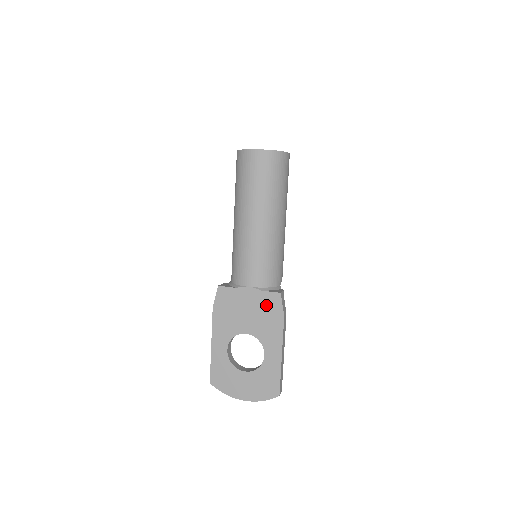
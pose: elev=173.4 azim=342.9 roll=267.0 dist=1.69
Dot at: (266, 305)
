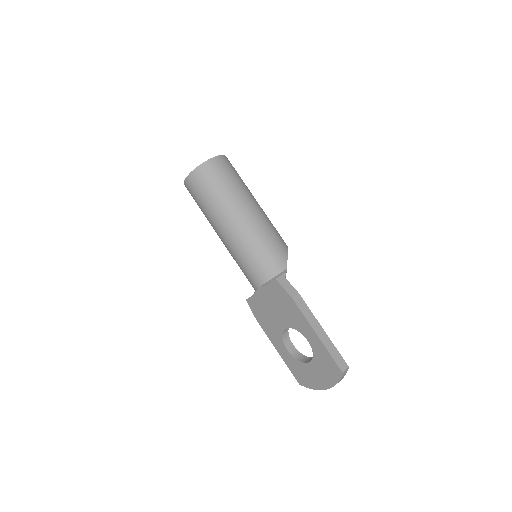
Dot at: (277, 296)
